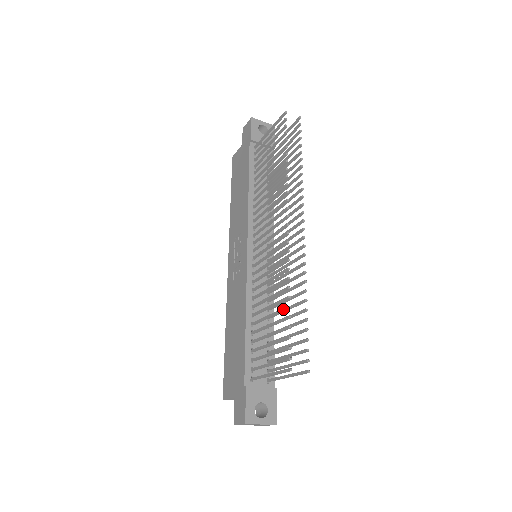
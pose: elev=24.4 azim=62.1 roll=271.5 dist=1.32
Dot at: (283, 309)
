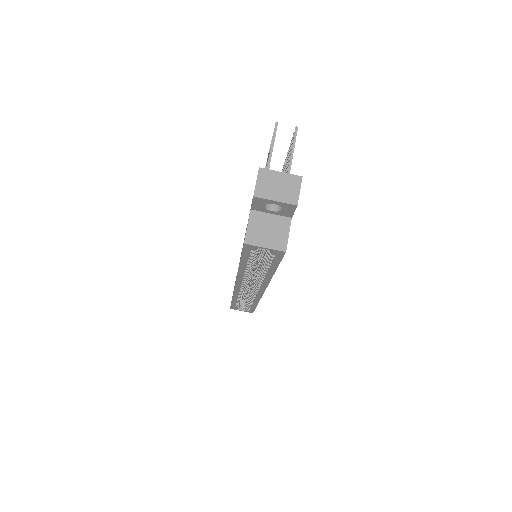
Dot at: occluded
